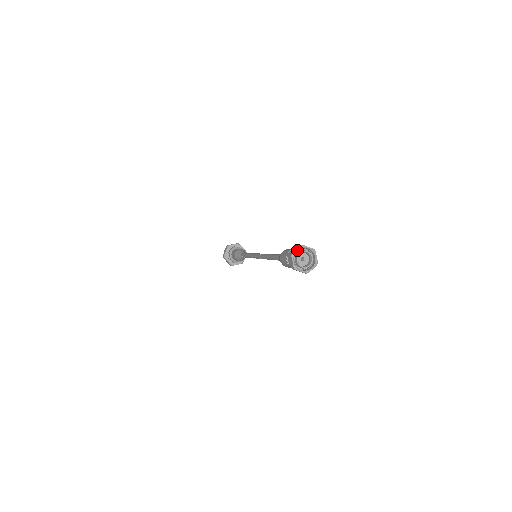
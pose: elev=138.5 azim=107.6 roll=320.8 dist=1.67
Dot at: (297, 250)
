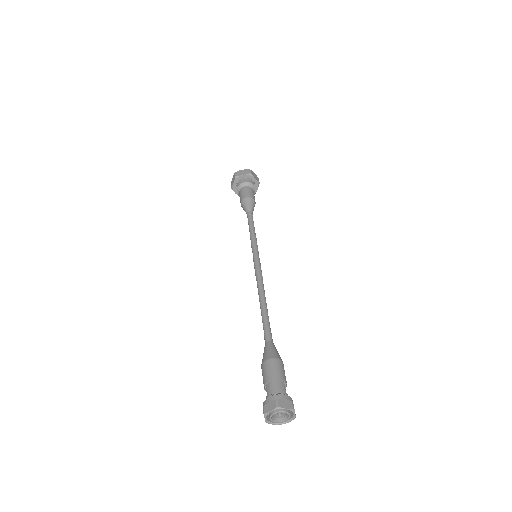
Dot at: (271, 411)
